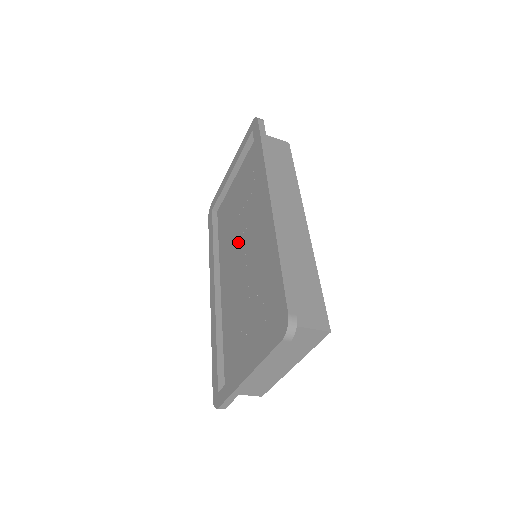
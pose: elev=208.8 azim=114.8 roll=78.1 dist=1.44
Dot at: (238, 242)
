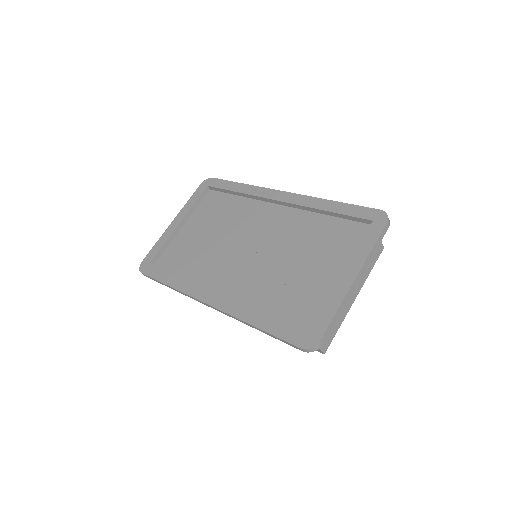
Dot at: (232, 250)
